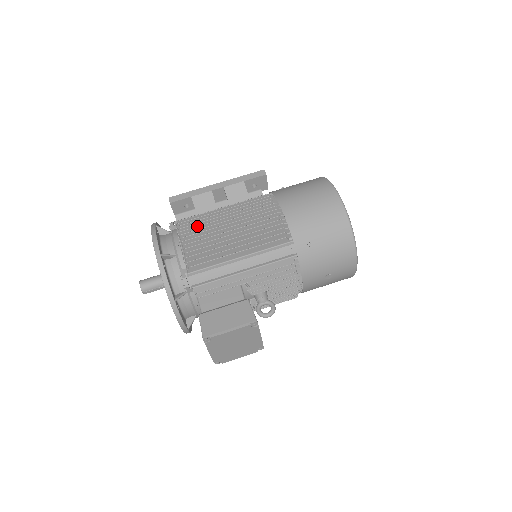
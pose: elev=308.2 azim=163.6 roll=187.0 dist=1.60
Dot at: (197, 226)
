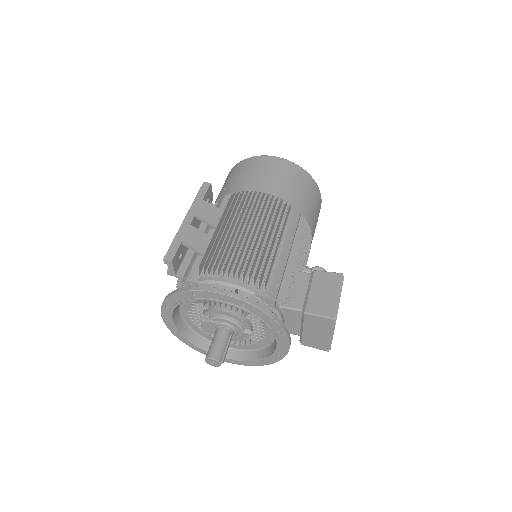
Dot at: (224, 253)
